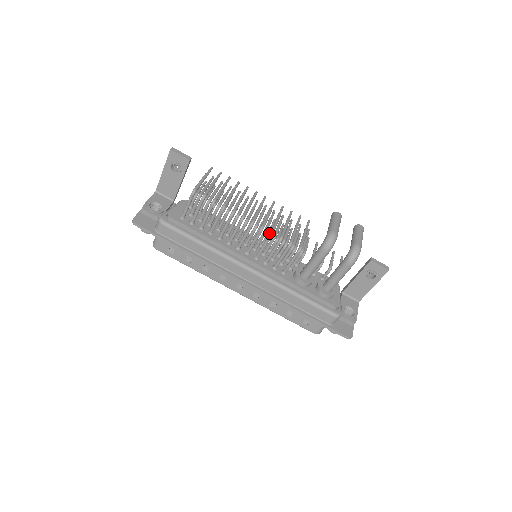
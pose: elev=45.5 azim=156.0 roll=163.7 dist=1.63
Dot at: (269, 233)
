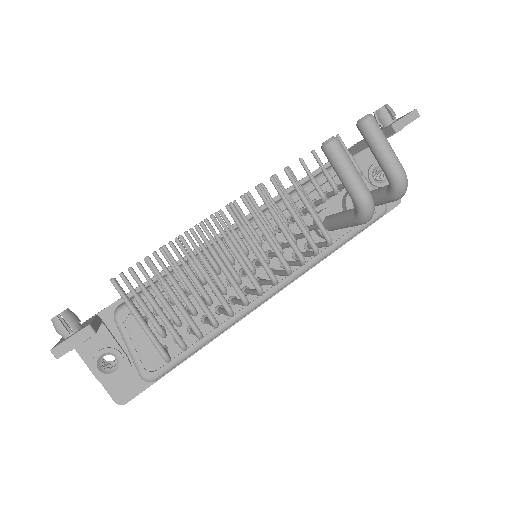
Dot at: (259, 241)
